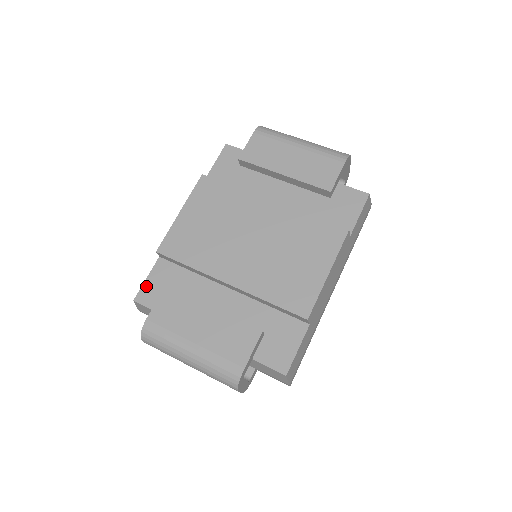
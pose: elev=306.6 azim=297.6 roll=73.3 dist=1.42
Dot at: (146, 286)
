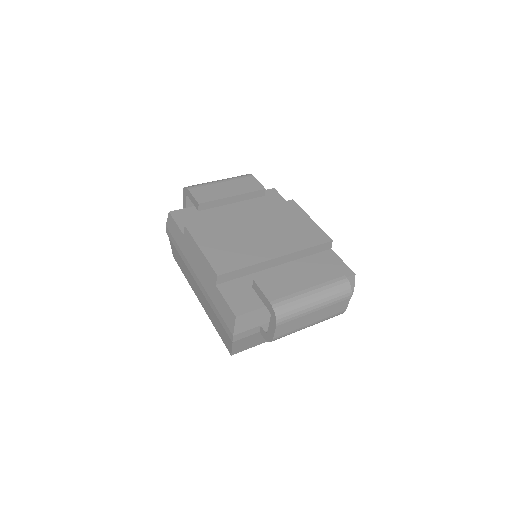
Dot at: (232, 304)
